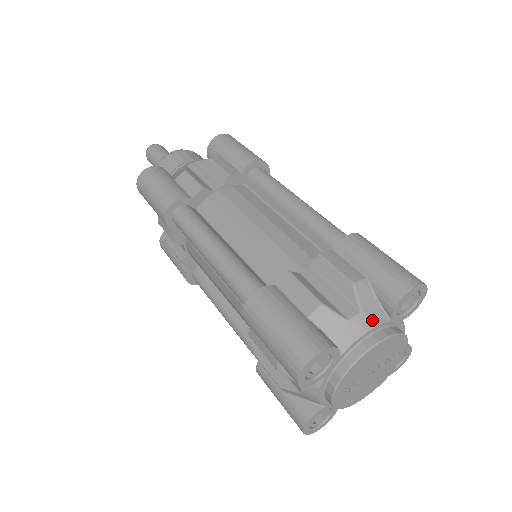
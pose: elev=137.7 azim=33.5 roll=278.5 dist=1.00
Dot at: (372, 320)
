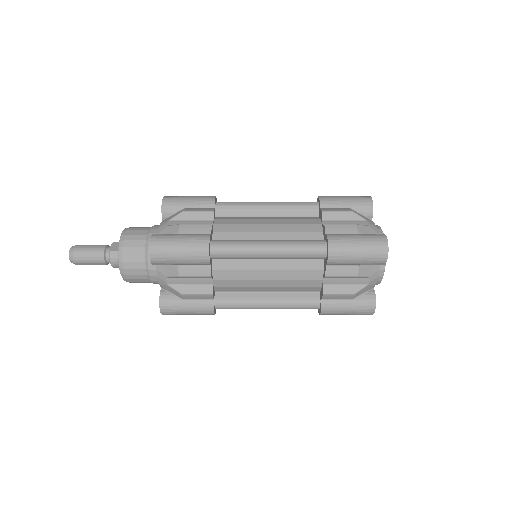
Dot at: (372, 222)
